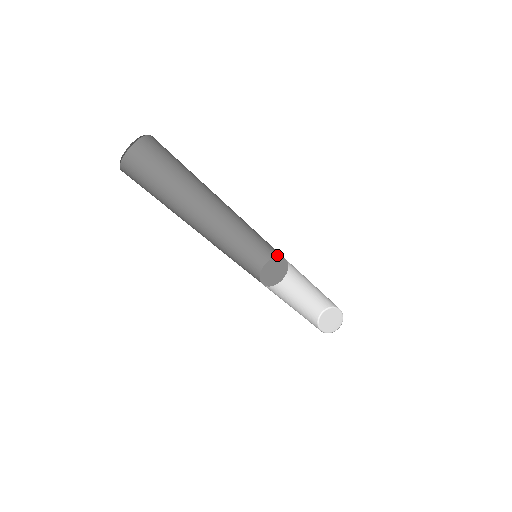
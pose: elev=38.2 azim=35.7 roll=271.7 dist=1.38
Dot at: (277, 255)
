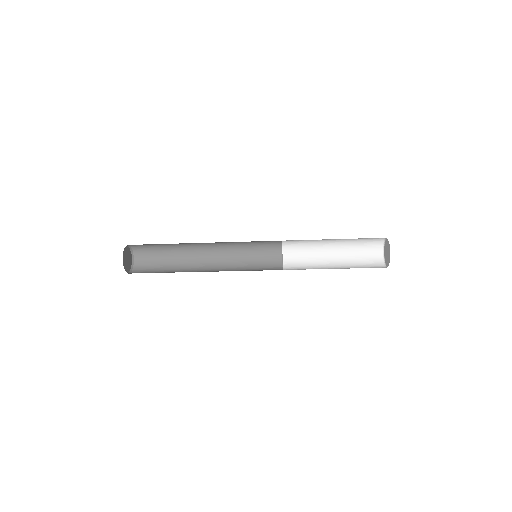
Dot at: (280, 241)
